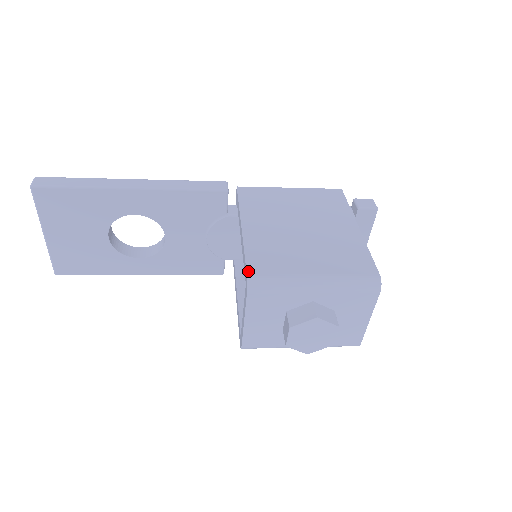
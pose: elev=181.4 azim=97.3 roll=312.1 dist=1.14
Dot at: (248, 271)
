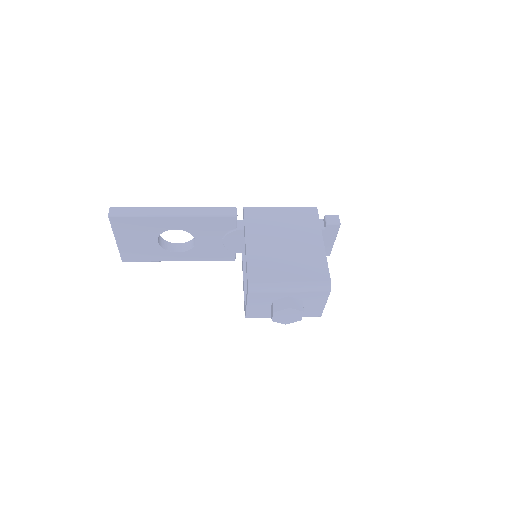
Dot at: (248, 279)
